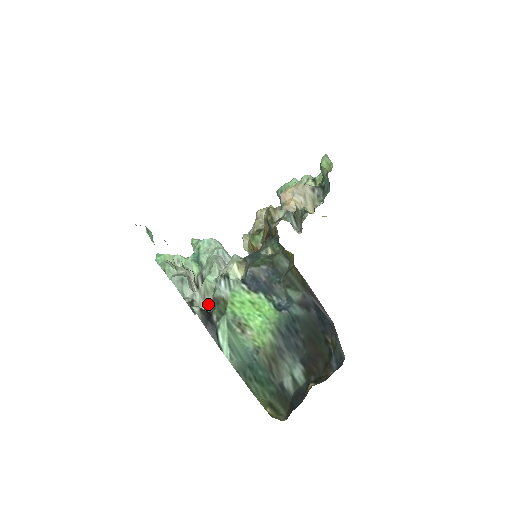
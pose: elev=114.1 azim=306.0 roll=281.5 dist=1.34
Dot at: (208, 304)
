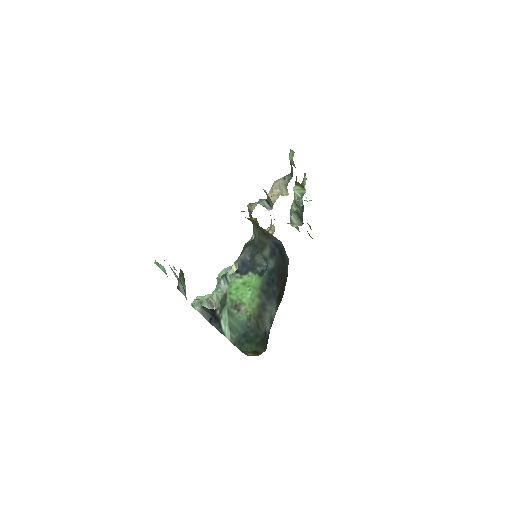
Dot at: occluded
